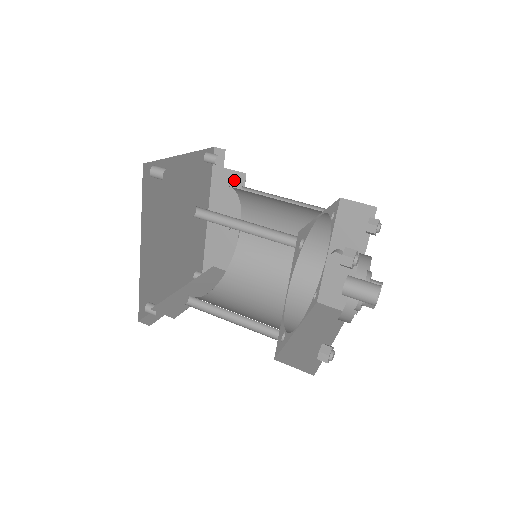
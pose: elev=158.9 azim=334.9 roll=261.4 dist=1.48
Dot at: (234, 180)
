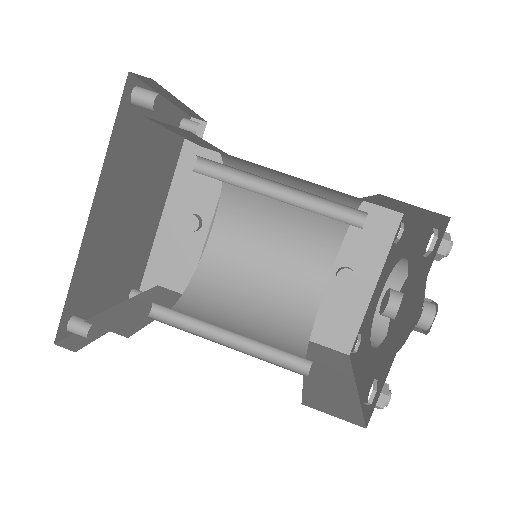
Dot at: occluded
